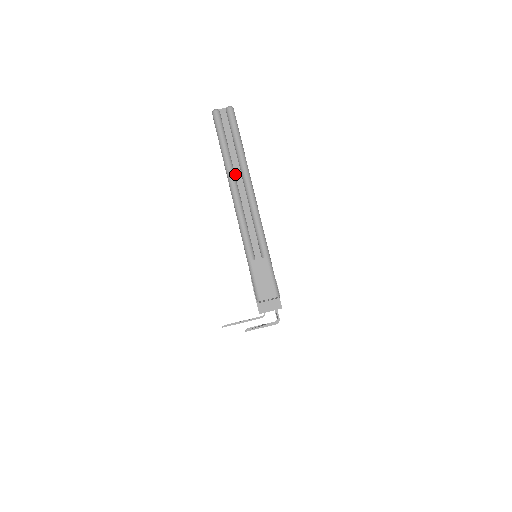
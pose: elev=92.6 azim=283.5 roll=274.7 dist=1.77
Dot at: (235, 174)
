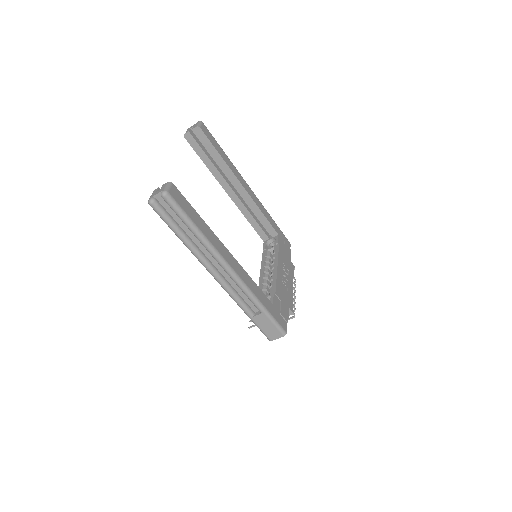
Dot at: (203, 253)
